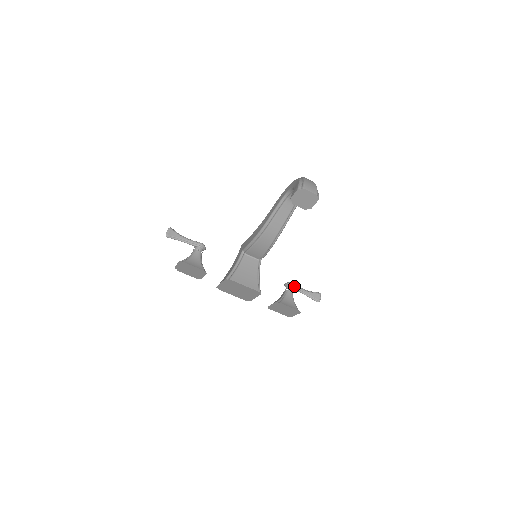
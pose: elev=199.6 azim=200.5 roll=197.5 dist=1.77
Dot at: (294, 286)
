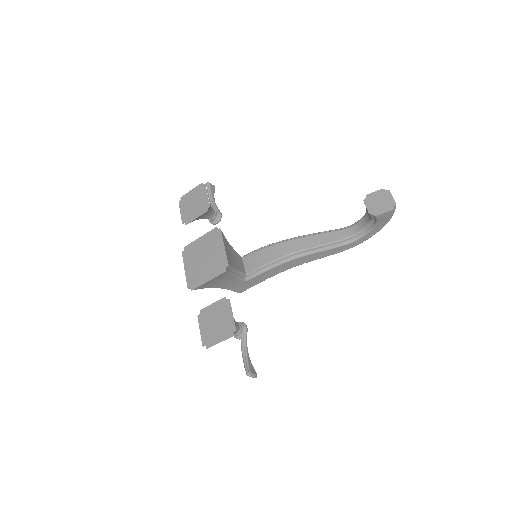
Dot at: (246, 330)
